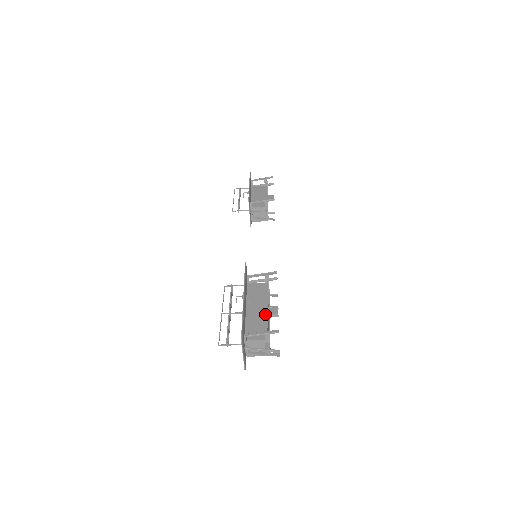
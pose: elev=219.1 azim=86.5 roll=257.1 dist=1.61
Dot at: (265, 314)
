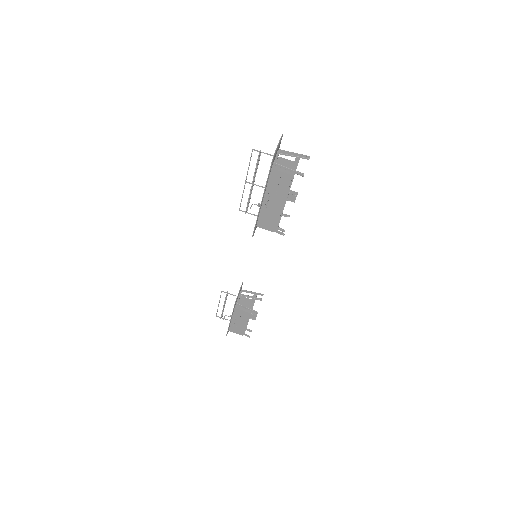
Dot at: occluded
